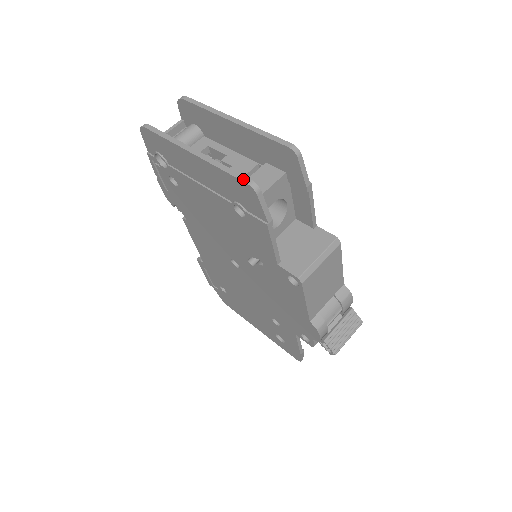
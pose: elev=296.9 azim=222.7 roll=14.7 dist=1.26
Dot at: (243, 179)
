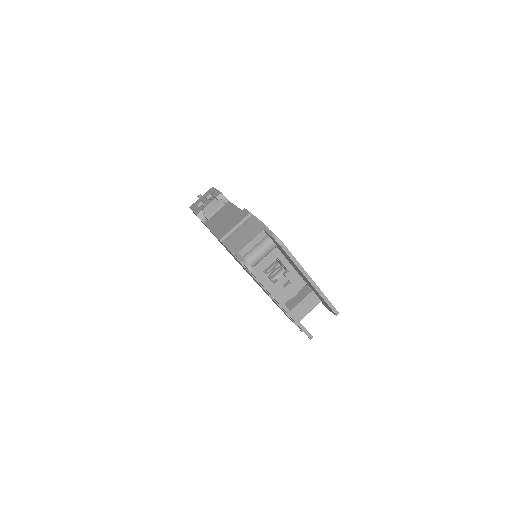
Dot at: (308, 335)
